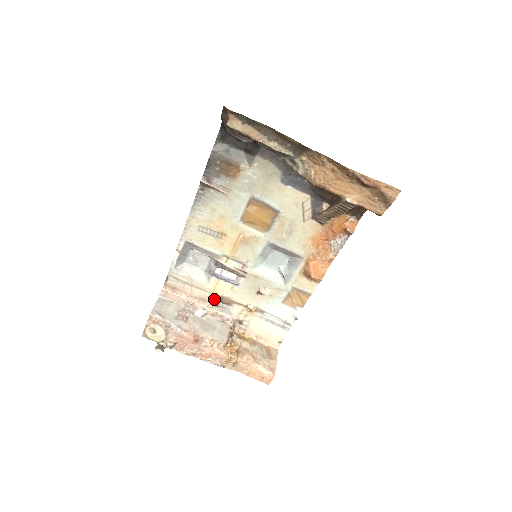
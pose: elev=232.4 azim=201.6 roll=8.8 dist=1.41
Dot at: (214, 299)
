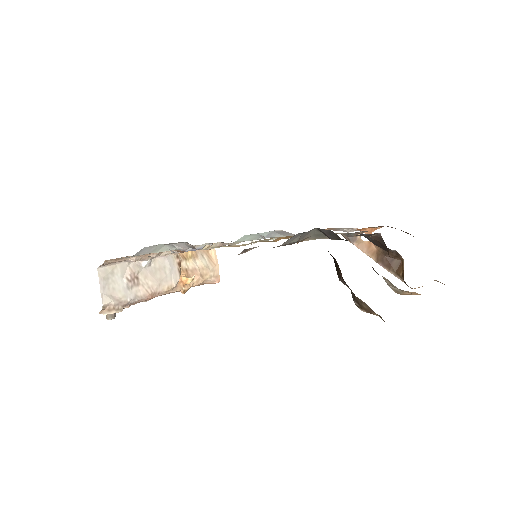
Dot at: occluded
